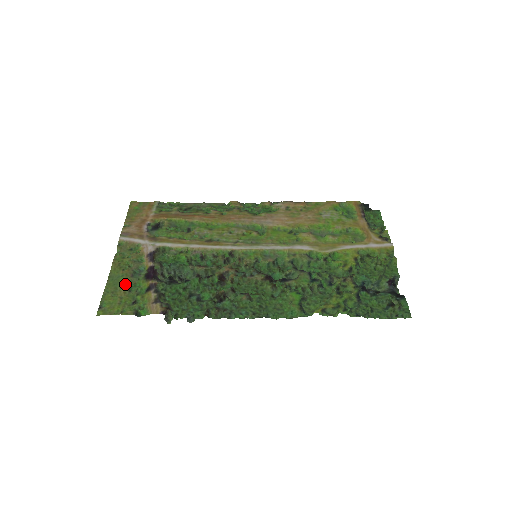
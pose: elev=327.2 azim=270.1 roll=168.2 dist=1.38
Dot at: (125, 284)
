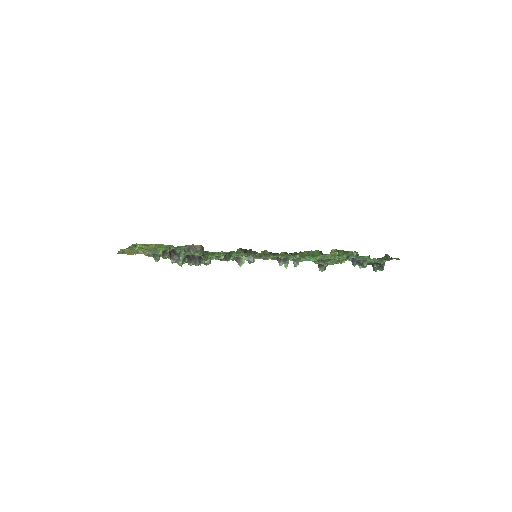
Dot at: (148, 248)
